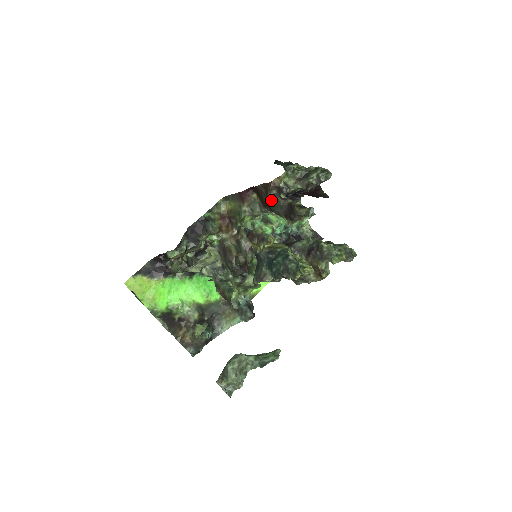
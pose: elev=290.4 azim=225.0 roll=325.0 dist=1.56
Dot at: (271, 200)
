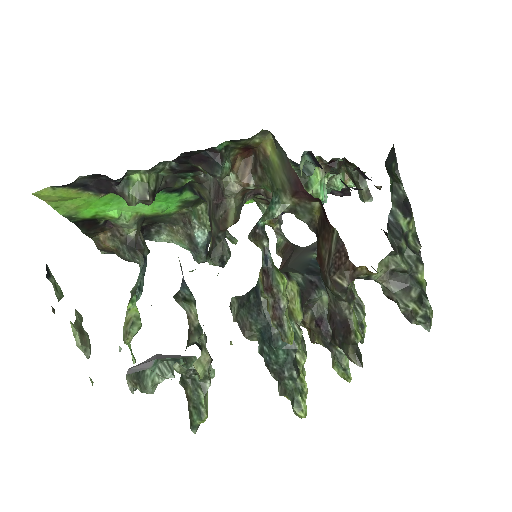
Dot at: (331, 286)
